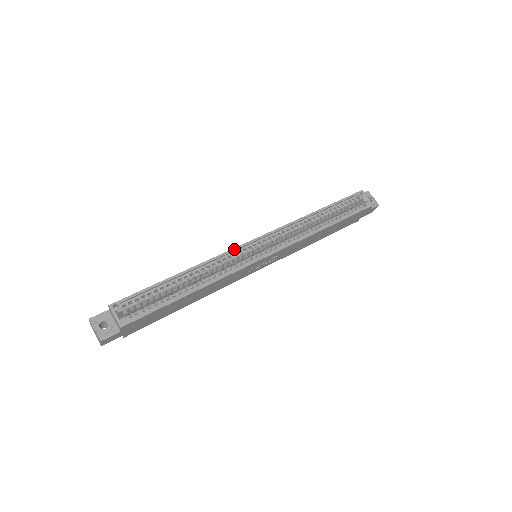
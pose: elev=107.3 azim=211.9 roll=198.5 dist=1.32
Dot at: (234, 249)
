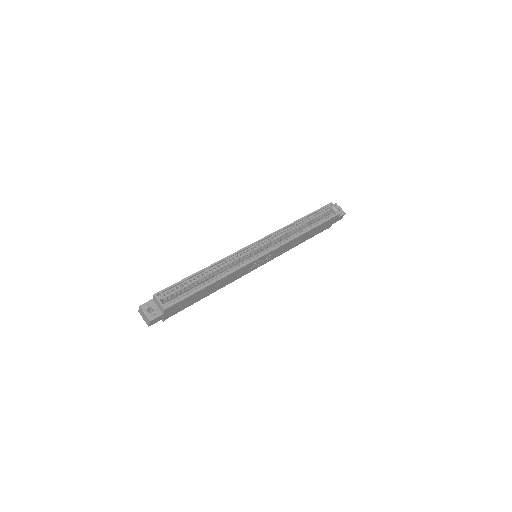
Dot at: (240, 250)
